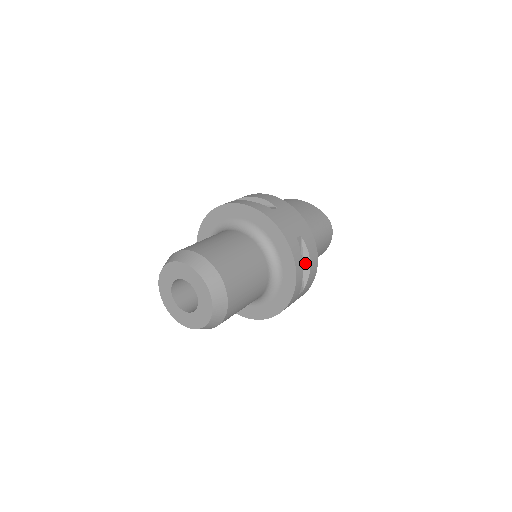
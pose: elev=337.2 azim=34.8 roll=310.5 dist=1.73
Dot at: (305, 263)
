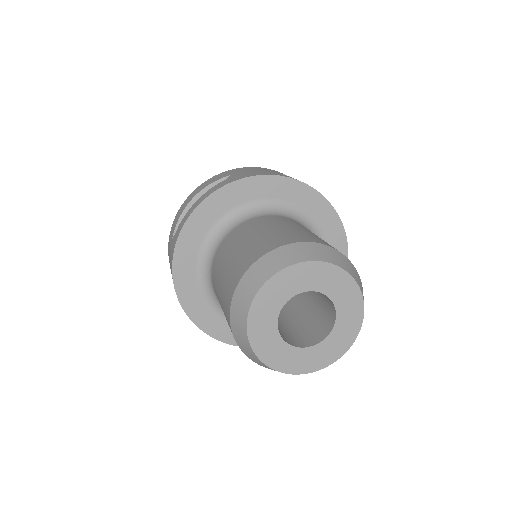
Dot at: occluded
